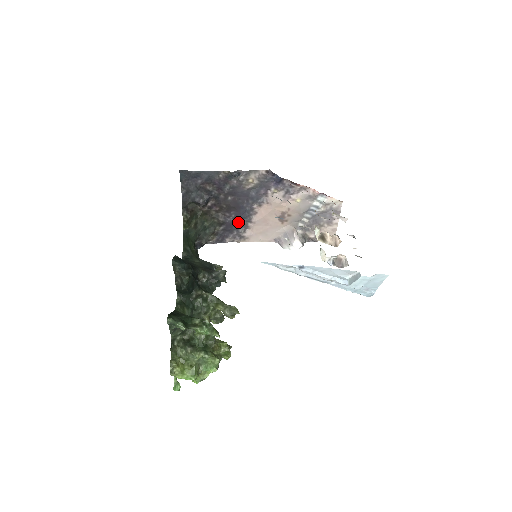
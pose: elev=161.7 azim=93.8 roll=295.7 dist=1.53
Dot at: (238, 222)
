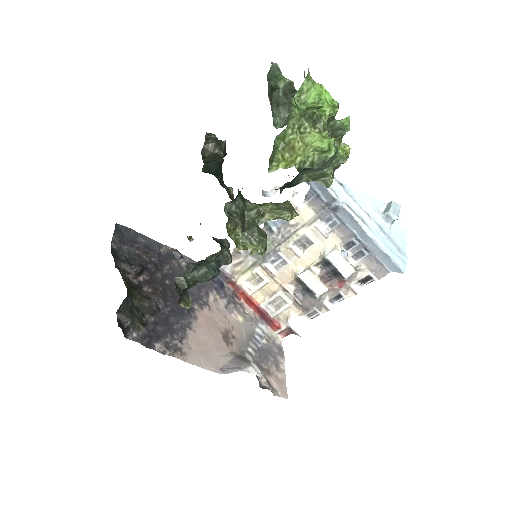
Dot at: (174, 321)
